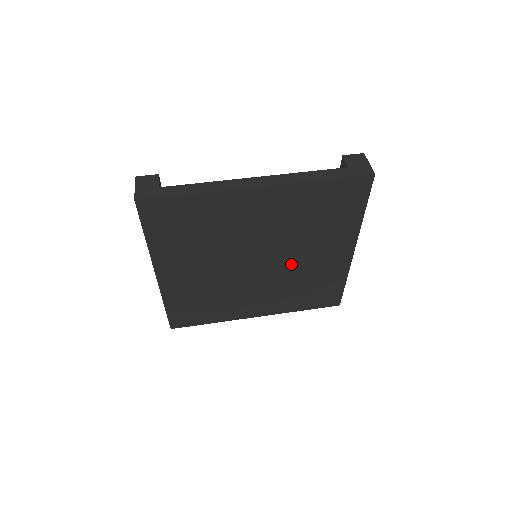
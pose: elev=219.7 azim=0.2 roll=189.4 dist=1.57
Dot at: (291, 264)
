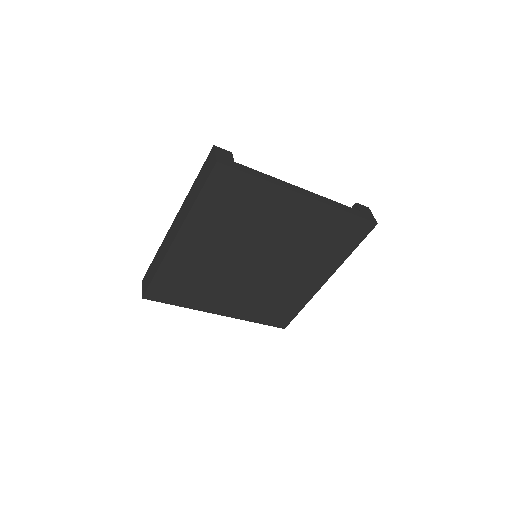
Dot at: (279, 274)
